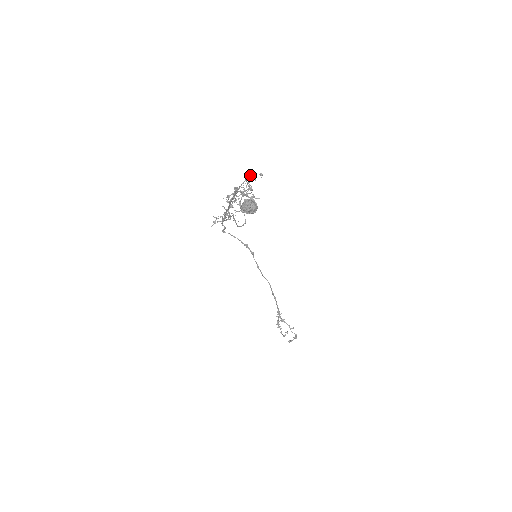
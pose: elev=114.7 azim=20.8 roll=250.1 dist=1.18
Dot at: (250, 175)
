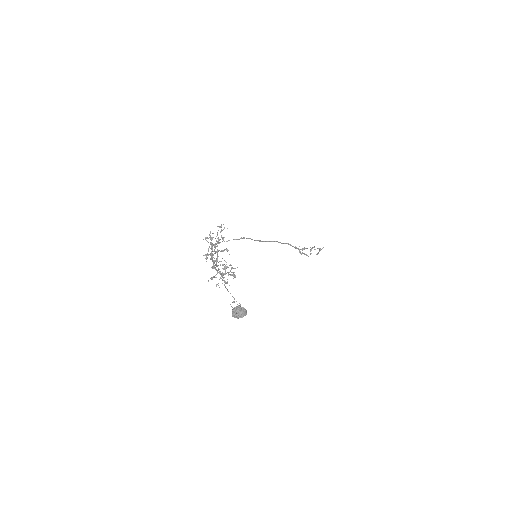
Dot at: occluded
